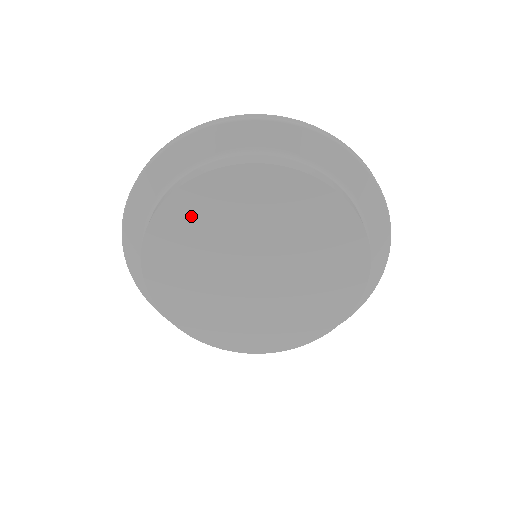
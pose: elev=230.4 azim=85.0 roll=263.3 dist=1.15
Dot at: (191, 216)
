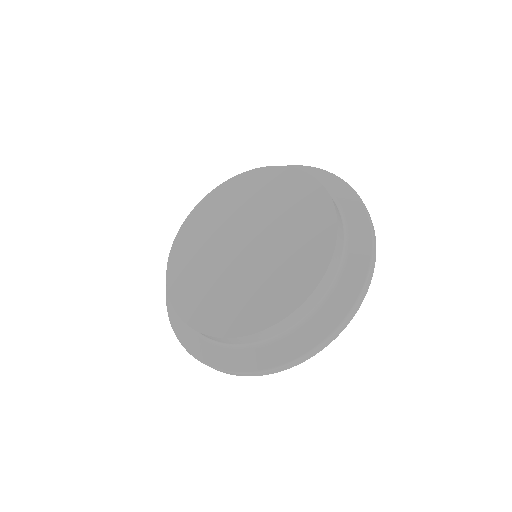
Dot at: (188, 246)
